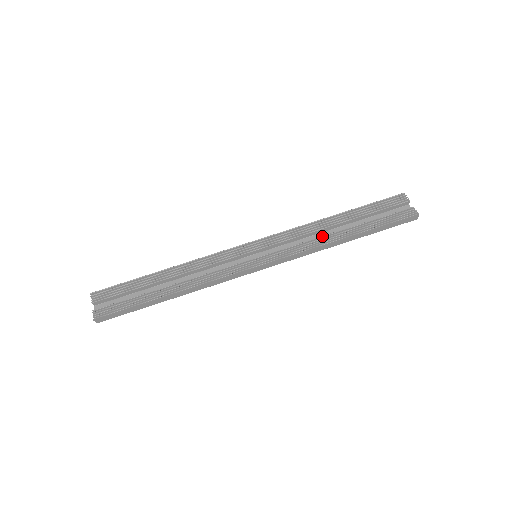
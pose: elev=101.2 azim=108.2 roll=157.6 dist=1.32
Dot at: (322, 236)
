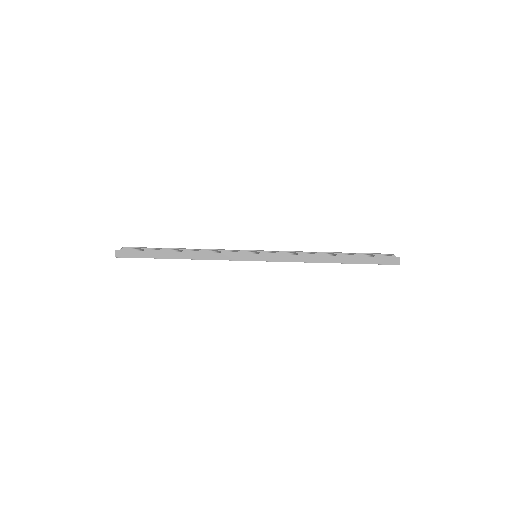
Dot at: occluded
